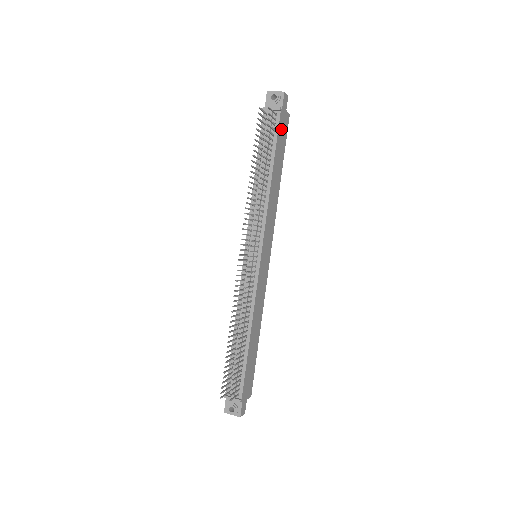
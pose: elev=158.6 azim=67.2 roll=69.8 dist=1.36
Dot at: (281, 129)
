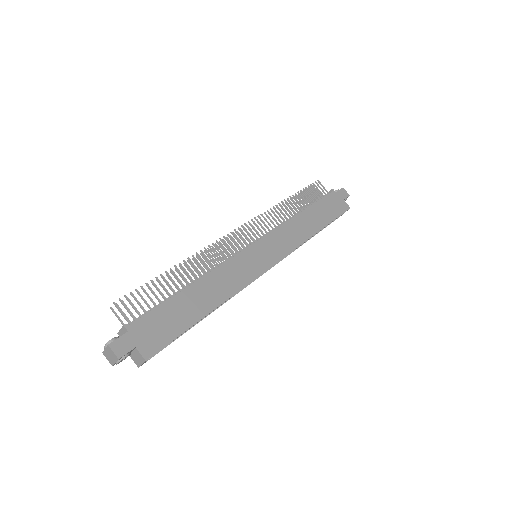
Dot at: (331, 202)
